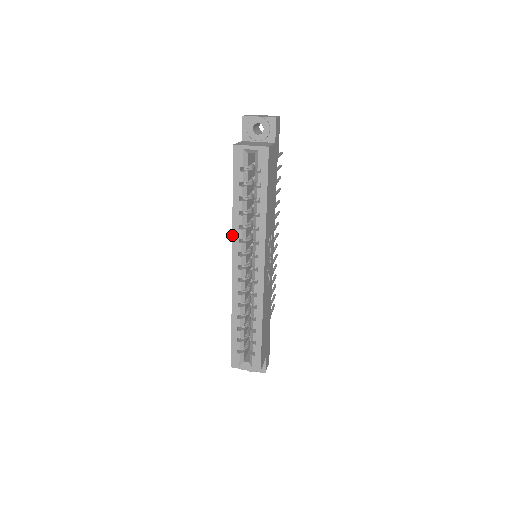
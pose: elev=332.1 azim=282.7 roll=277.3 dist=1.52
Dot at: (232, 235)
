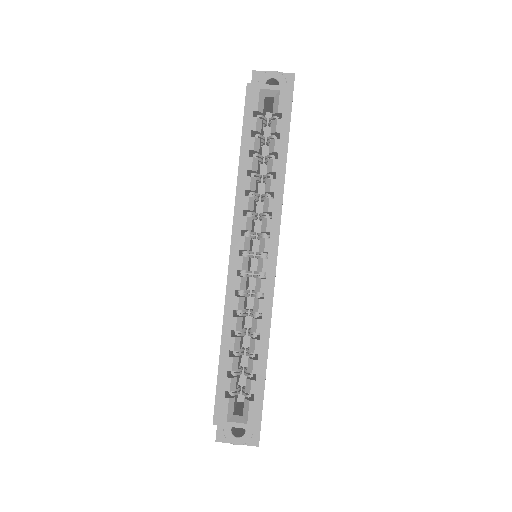
Dot at: occluded
